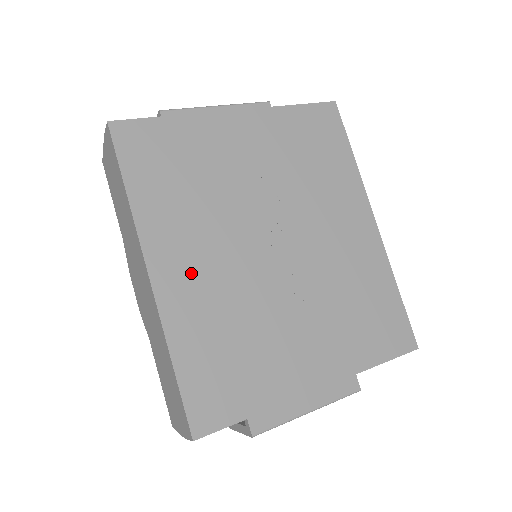
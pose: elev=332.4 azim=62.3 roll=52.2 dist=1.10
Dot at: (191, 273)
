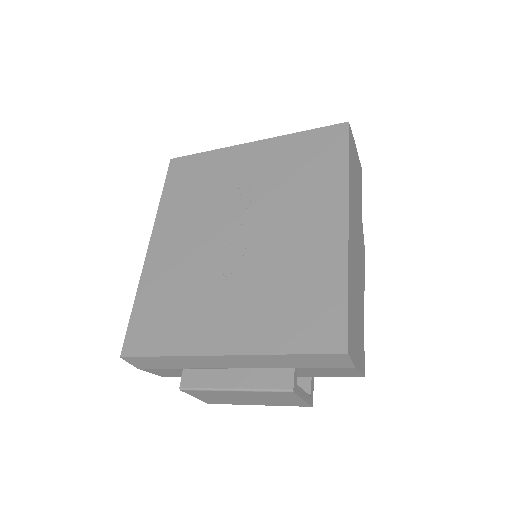
Dot at: (172, 248)
